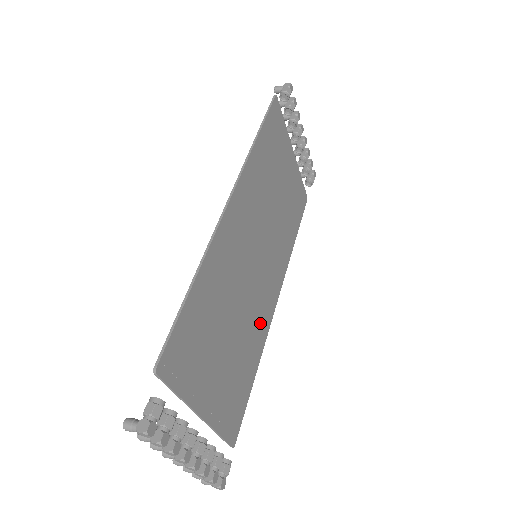
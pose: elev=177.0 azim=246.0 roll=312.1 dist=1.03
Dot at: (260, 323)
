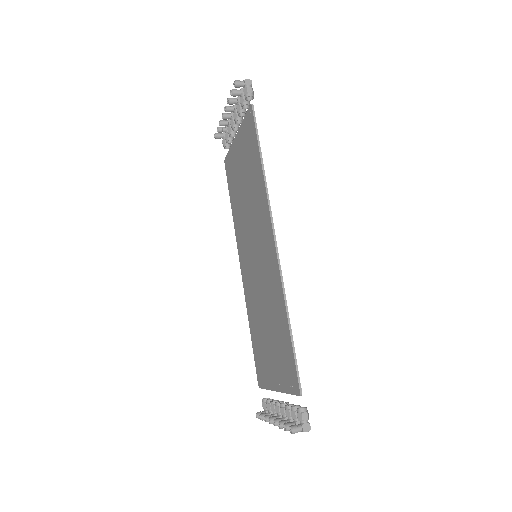
Dot at: (251, 298)
